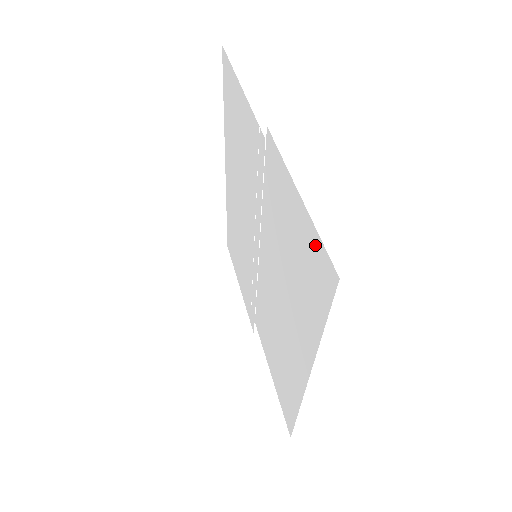
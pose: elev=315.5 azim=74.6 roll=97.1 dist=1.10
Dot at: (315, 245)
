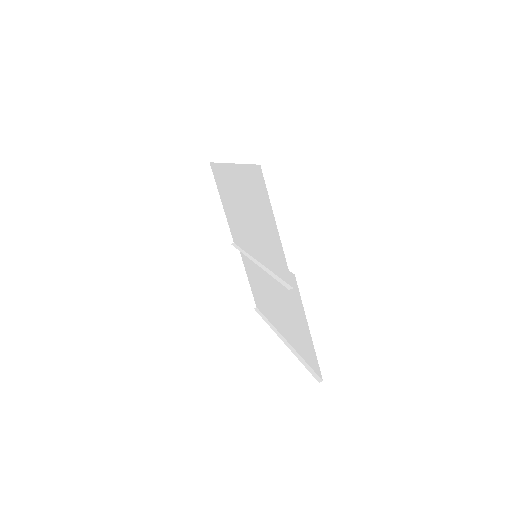
Dot at: (313, 353)
